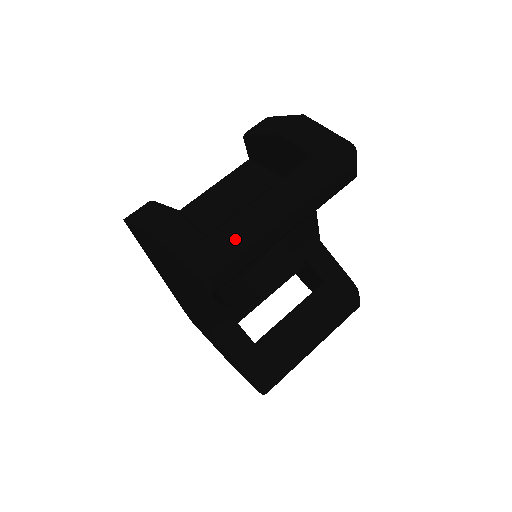
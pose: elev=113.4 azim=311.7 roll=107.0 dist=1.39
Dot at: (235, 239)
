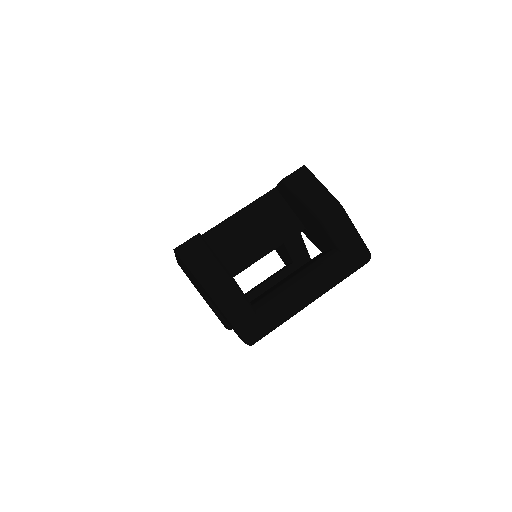
Dot at: (276, 321)
